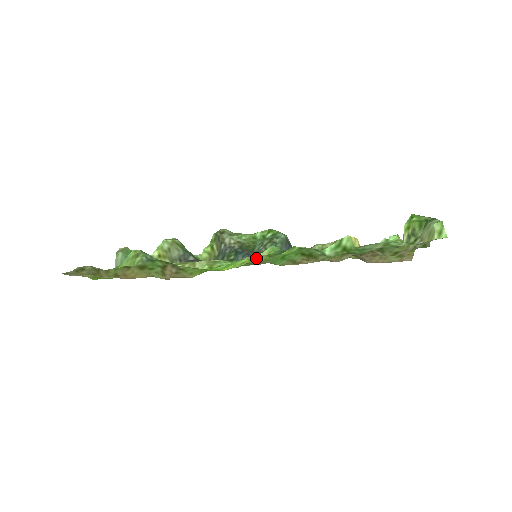
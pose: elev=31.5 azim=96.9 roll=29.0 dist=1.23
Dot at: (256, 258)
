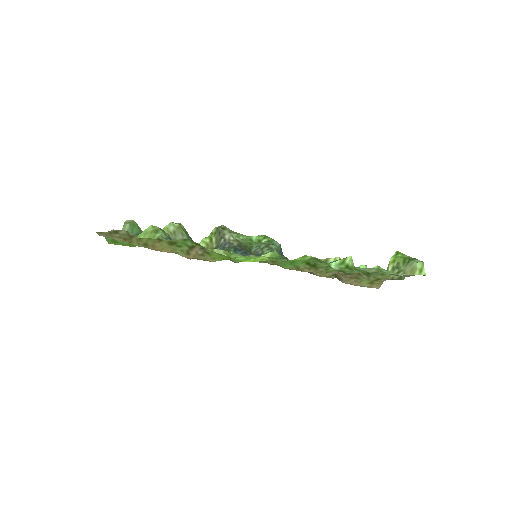
Dot at: occluded
